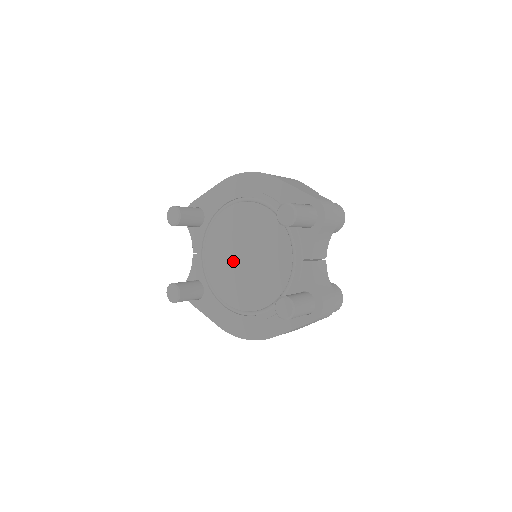
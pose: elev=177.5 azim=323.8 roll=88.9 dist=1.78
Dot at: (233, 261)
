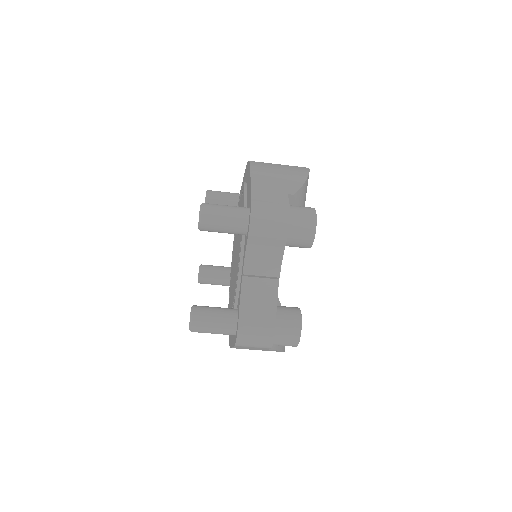
Dot at: (234, 256)
